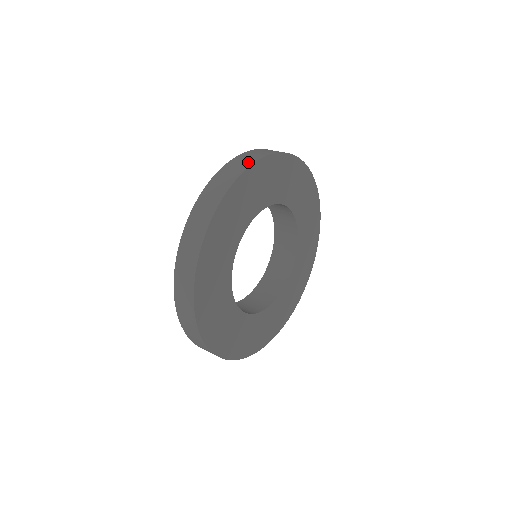
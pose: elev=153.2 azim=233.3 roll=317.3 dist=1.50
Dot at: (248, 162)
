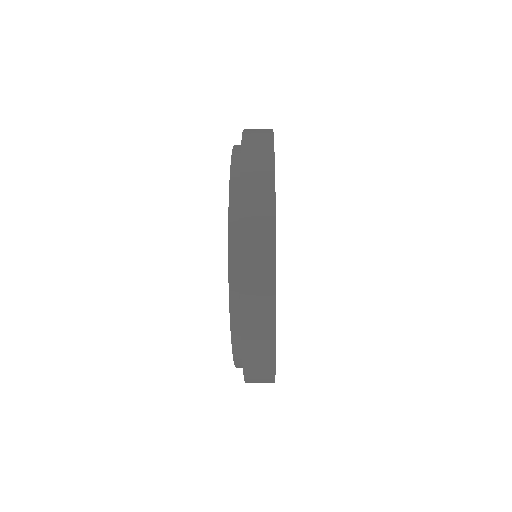
Dot at: (266, 130)
